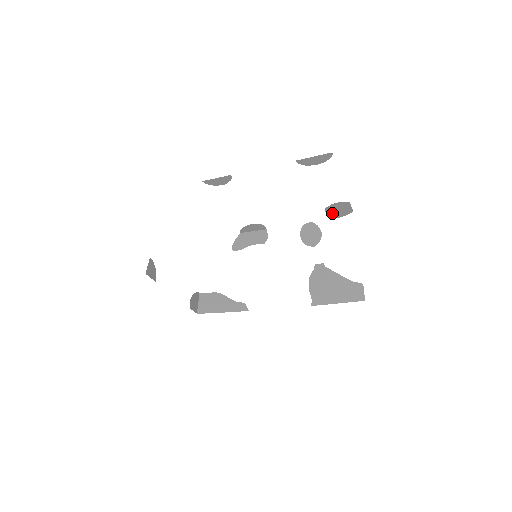
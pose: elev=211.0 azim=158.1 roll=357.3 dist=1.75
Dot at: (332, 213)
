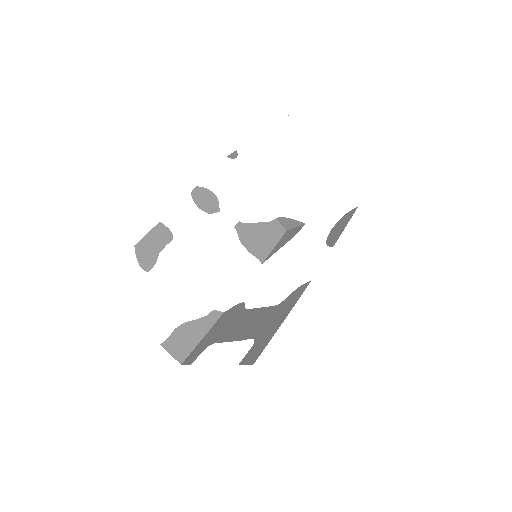
Dot at: occluded
